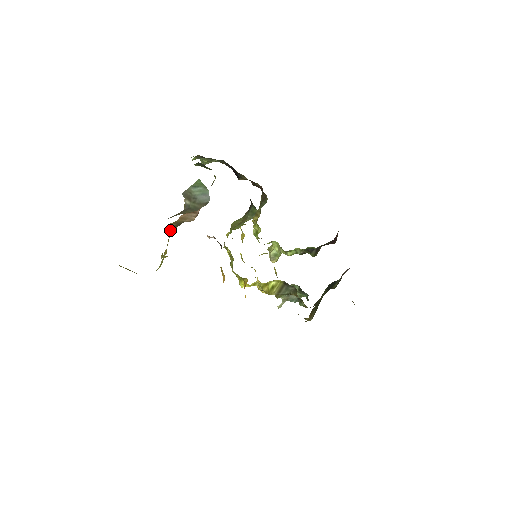
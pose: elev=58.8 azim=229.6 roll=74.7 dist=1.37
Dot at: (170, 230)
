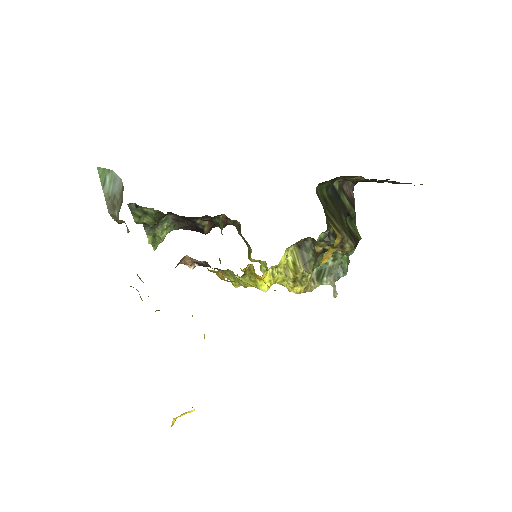
Dot at: occluded
